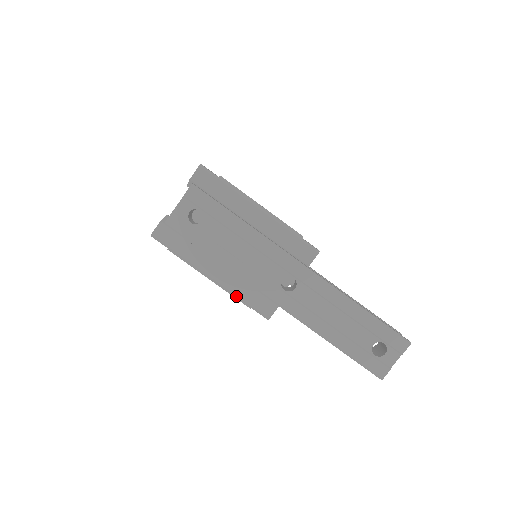
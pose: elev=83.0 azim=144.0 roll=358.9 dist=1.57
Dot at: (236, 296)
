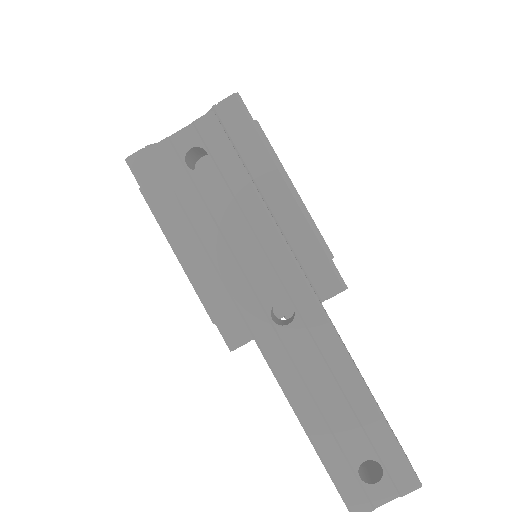
Dot at: (201, 296)
